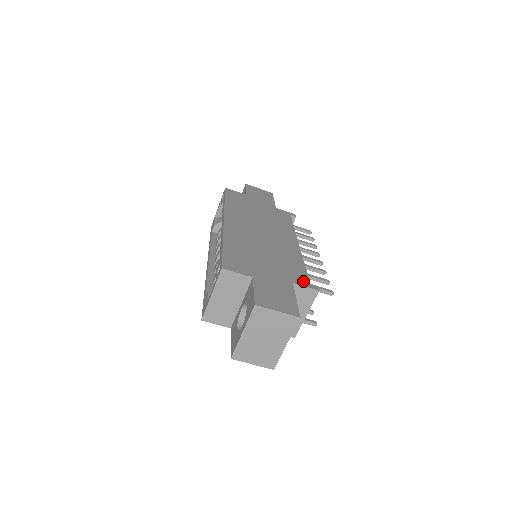
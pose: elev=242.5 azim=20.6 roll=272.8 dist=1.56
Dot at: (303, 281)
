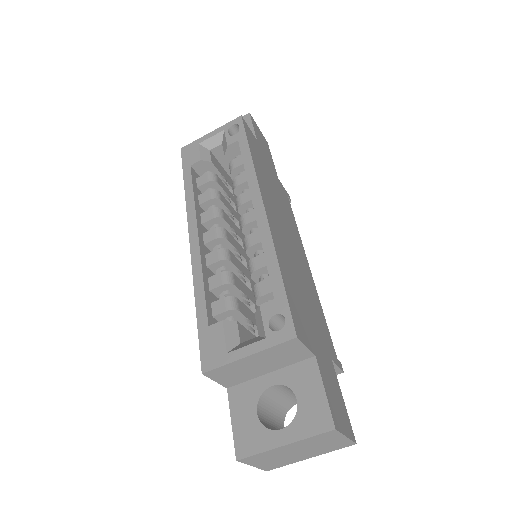
Dot at: (334, 353)
